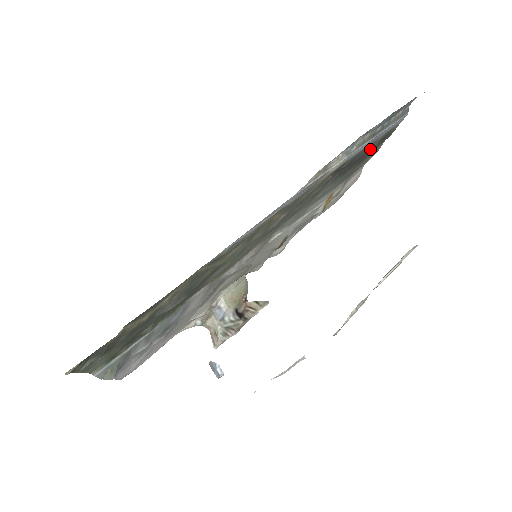
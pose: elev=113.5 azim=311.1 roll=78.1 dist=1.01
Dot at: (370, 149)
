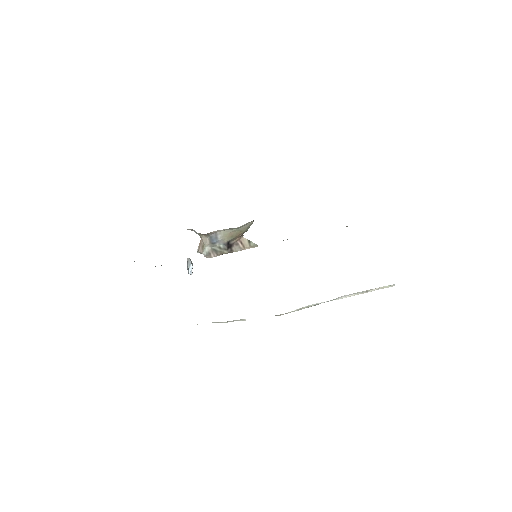
Dot at: occluded
